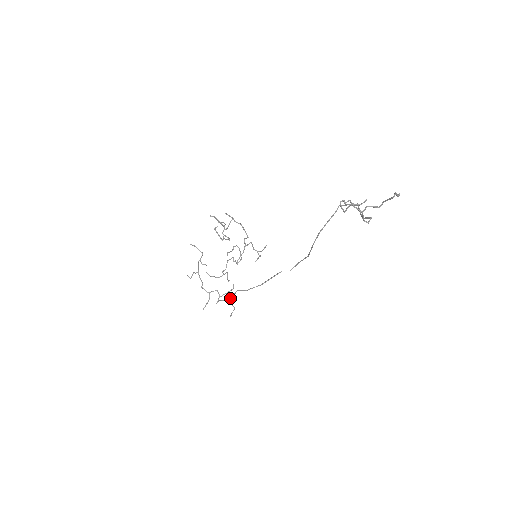
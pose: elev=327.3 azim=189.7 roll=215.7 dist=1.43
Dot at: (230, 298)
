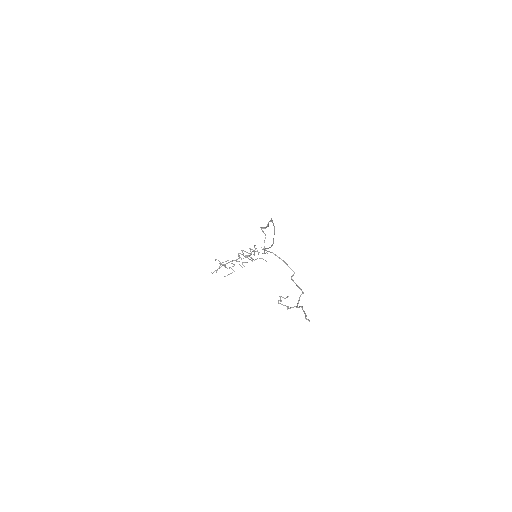
Dot at: (264, 233)
